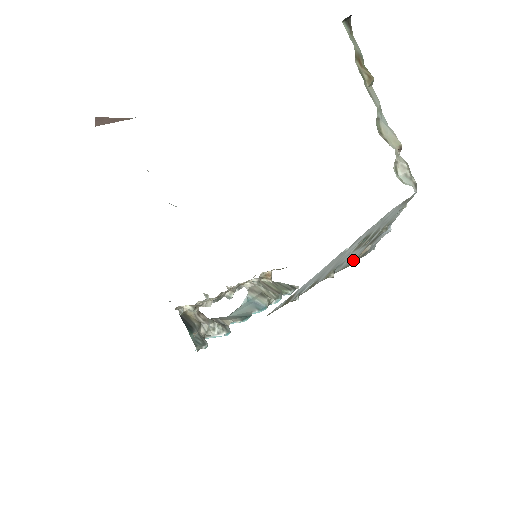
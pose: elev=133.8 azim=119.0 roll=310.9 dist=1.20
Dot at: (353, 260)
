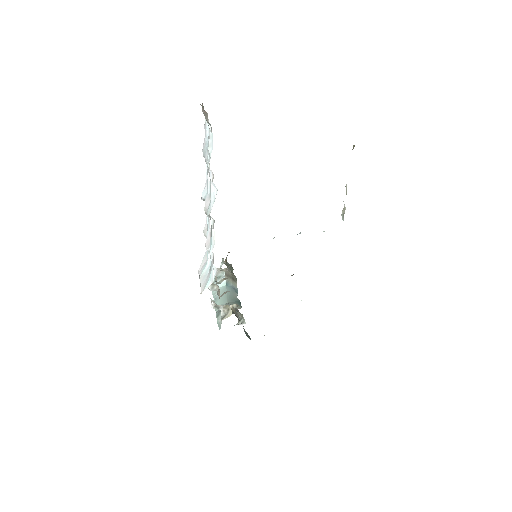
Dot at: occluded
